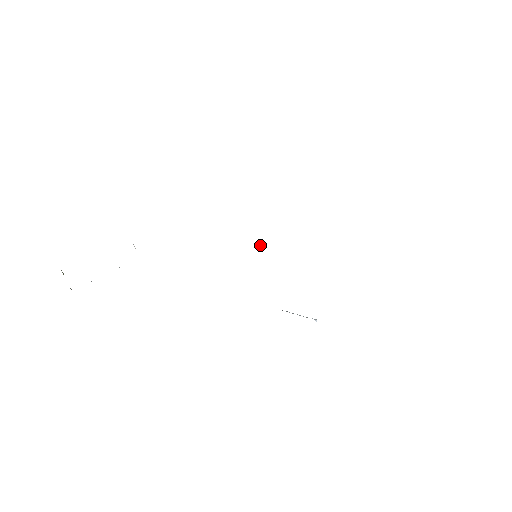
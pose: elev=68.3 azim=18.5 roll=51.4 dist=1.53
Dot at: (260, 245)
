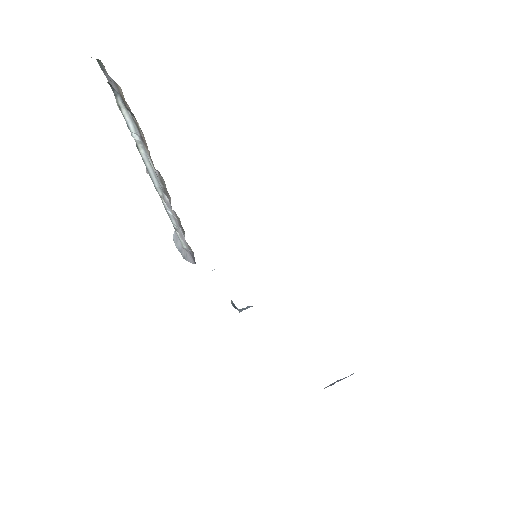
Dot at: occluded
